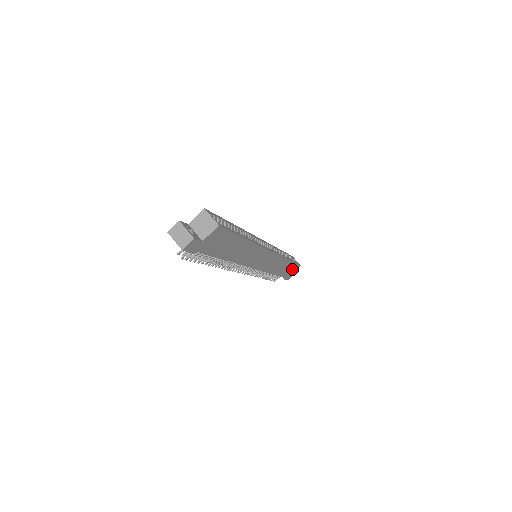
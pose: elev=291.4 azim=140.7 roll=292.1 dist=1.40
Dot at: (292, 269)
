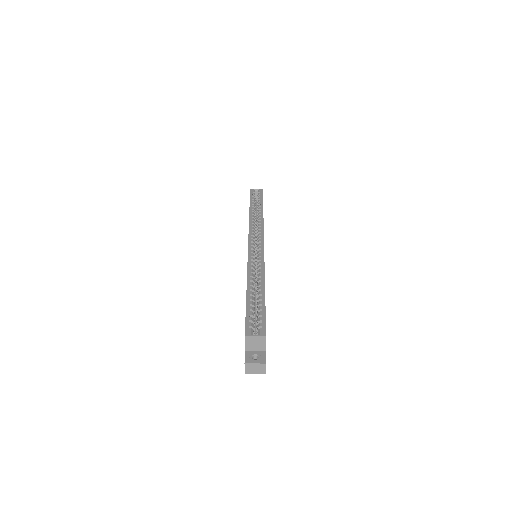
Dot at: occluded
